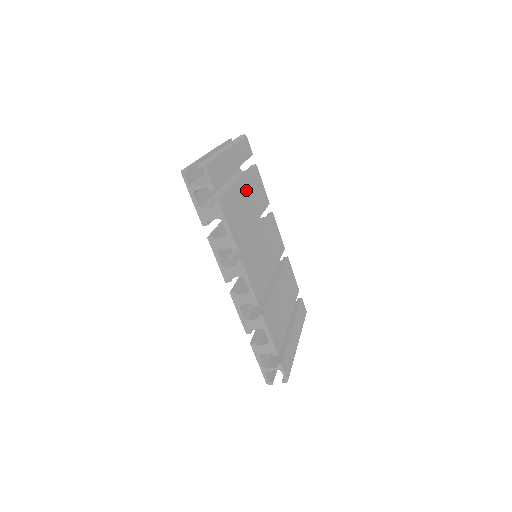
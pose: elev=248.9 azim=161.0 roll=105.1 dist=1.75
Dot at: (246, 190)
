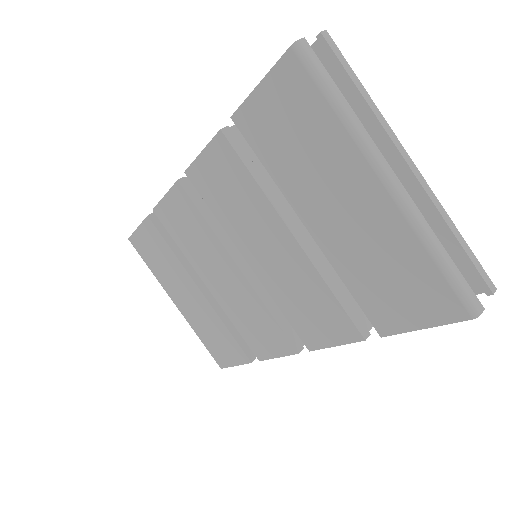
Dot at: occluded
